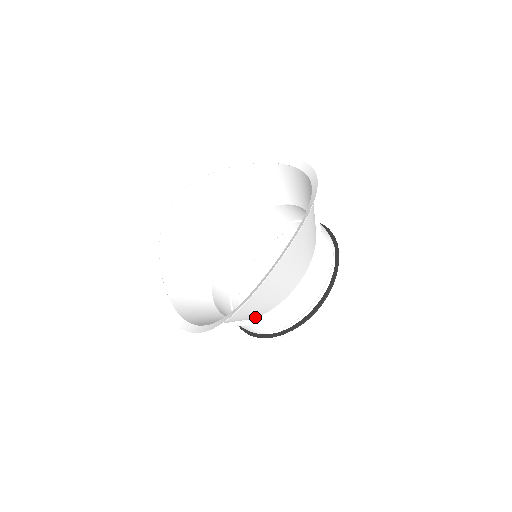
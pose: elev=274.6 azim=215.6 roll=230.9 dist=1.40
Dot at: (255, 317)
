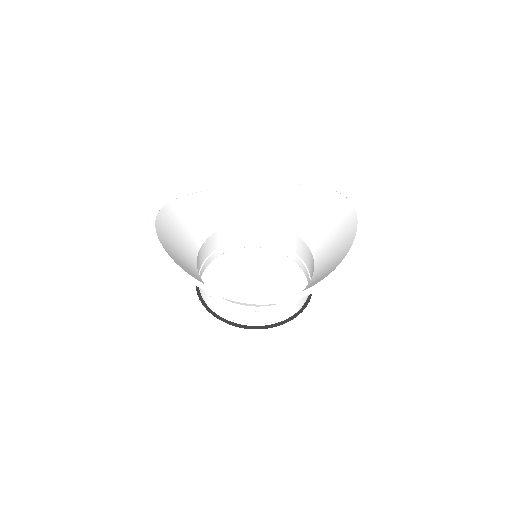
Dot at: (307, 286)
